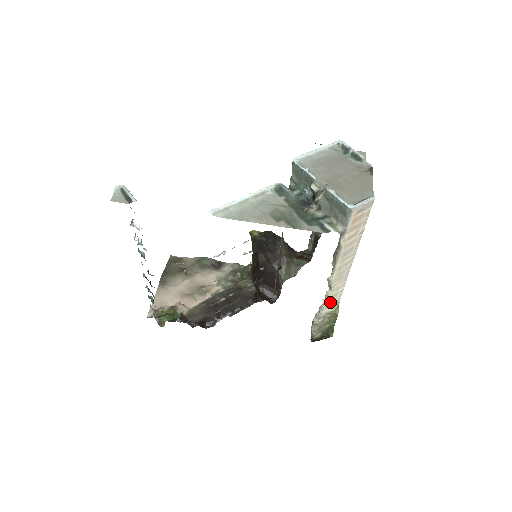
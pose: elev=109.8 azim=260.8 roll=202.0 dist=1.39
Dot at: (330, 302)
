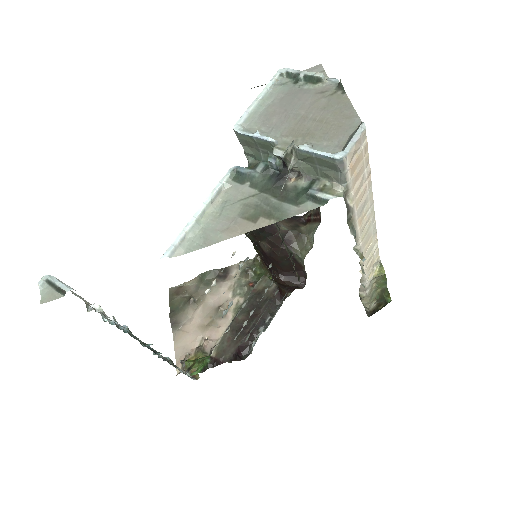
Dot at: (369, 267)
